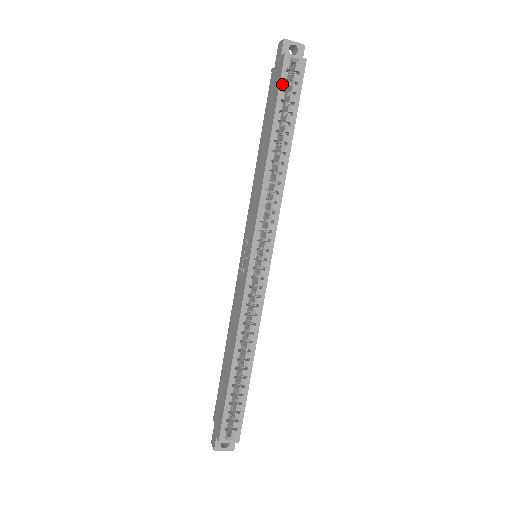
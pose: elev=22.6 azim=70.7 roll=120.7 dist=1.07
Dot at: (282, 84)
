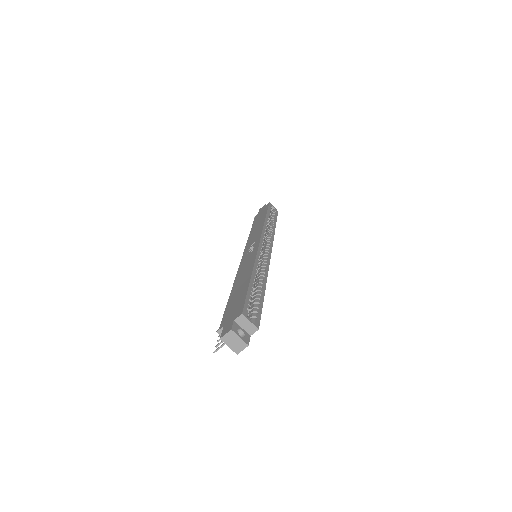
Dot at: (269, 208)
